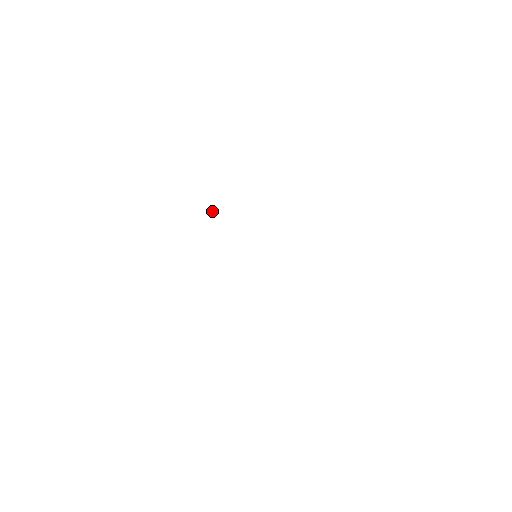
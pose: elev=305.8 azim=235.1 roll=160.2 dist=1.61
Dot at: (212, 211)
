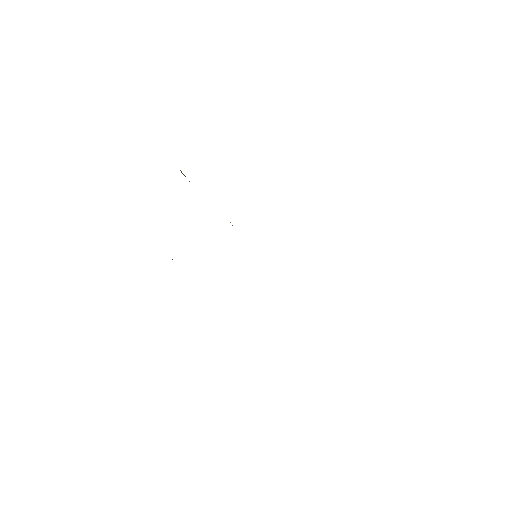
Dot at: occluded
